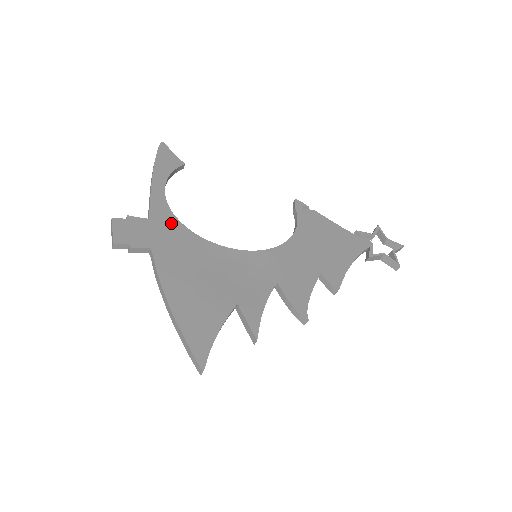
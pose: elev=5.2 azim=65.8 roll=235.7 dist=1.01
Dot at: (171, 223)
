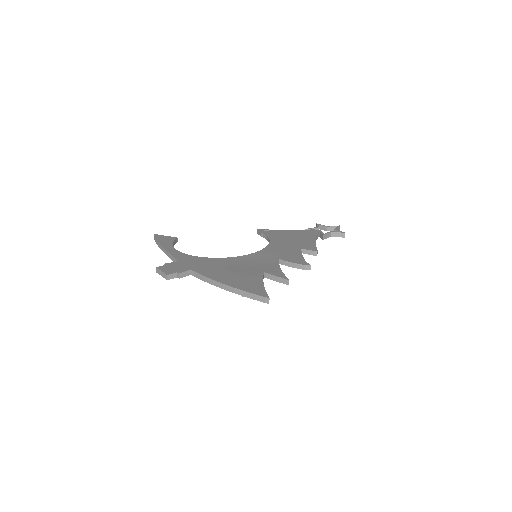
Dot at: (193, 259)
